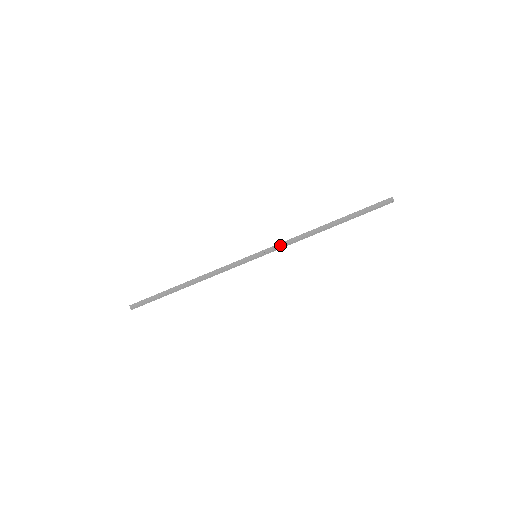
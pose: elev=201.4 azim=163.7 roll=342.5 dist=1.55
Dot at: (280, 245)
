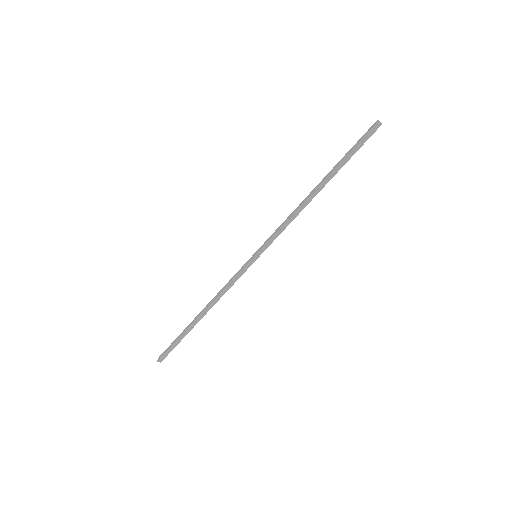
Dot at: (277, 235)
